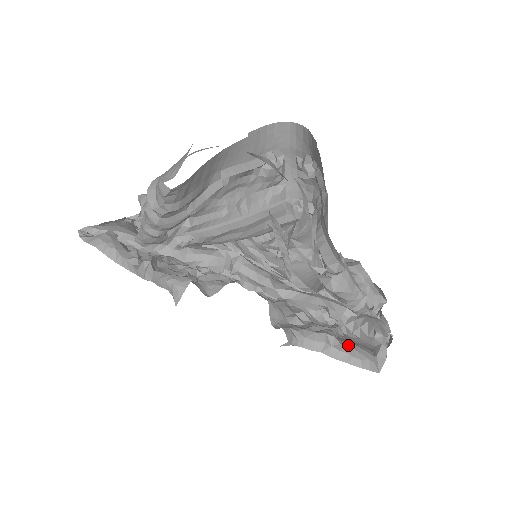
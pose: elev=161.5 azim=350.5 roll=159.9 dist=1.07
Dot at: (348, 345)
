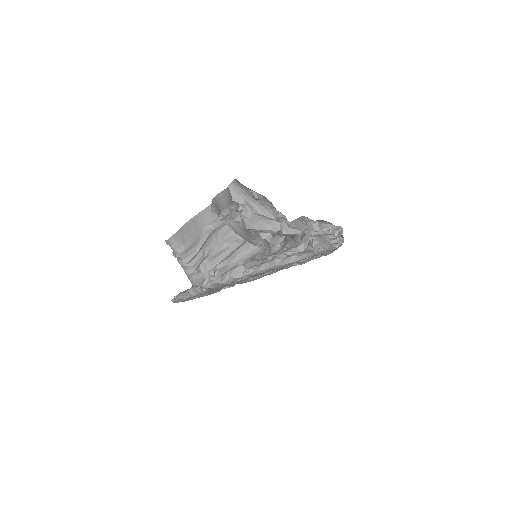
Dot at: (292, 253)
